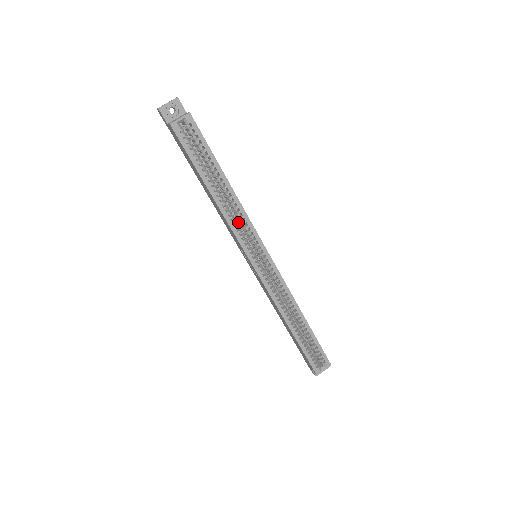
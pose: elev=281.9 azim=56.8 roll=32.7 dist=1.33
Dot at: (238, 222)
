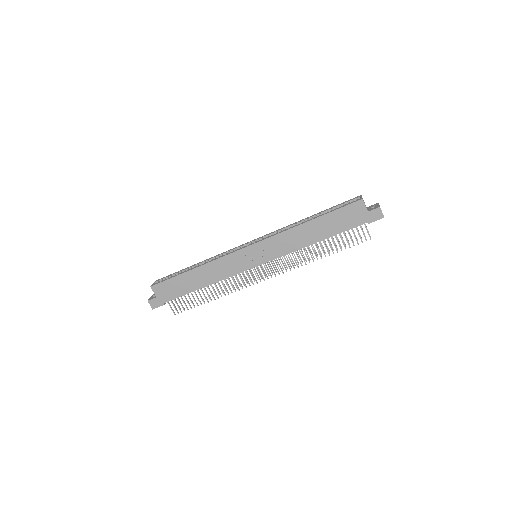
Dot at: occluded
